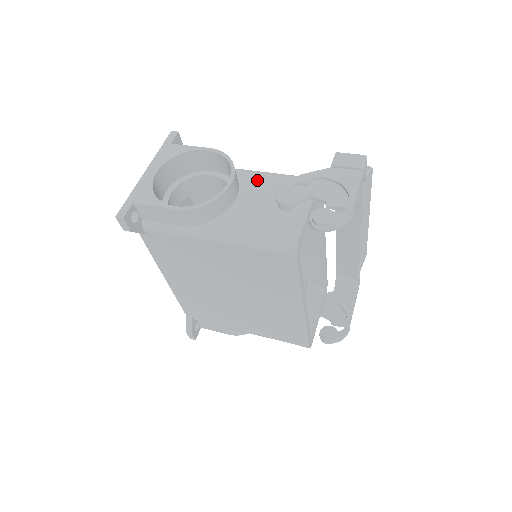
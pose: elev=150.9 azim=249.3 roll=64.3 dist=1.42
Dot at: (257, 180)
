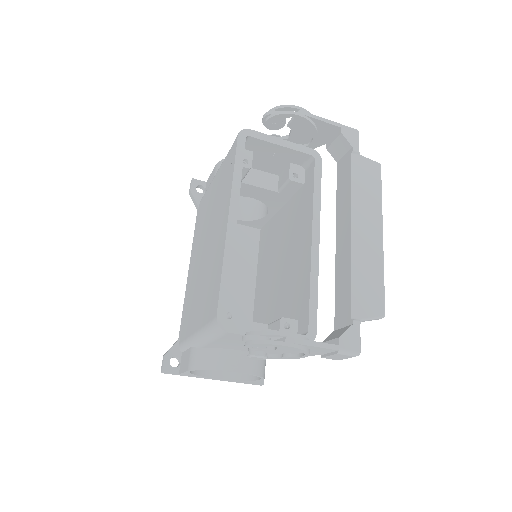
Dot at: occluded
